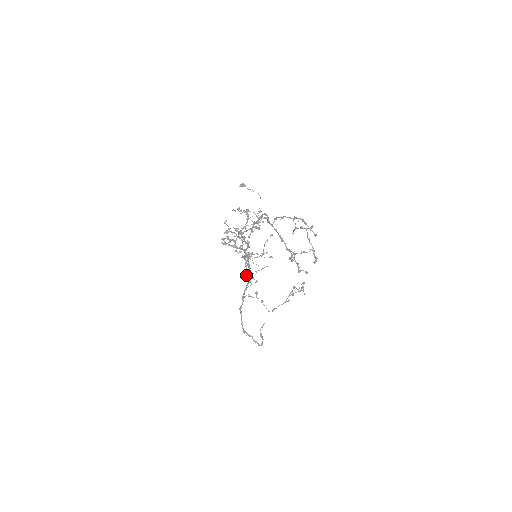
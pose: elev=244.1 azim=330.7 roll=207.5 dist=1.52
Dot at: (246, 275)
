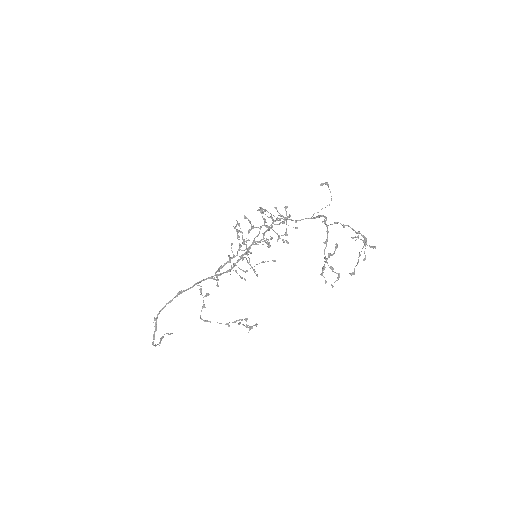
Dot at: (218, 271)
